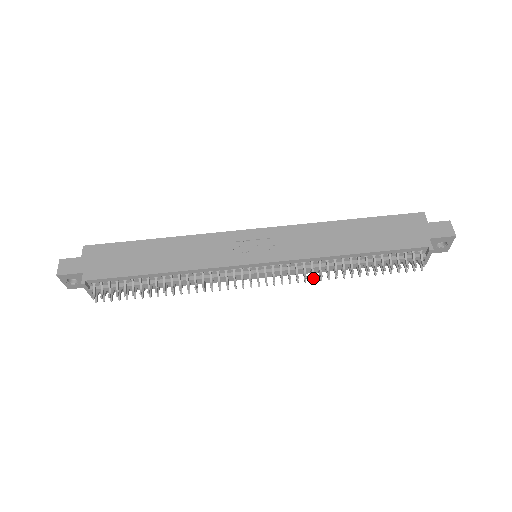
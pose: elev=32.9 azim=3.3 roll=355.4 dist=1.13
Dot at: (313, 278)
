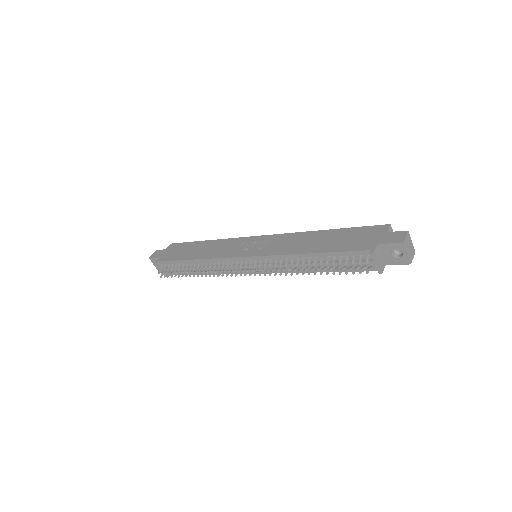
Dot at: (281, 273)
